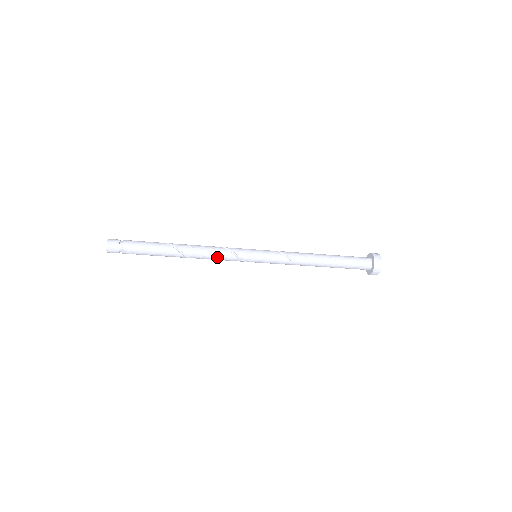
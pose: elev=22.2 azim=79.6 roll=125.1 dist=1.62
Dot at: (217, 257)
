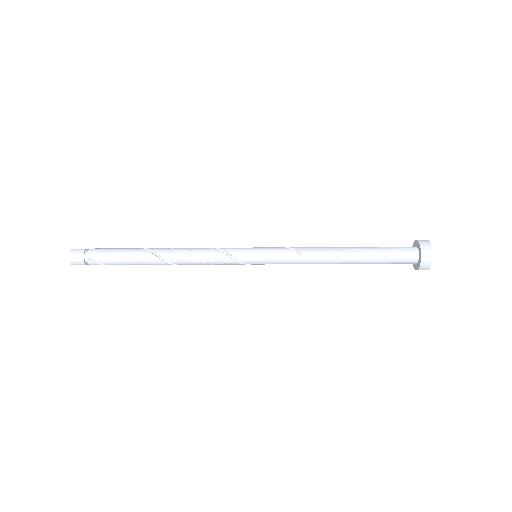
Dot at: (204, 259)
